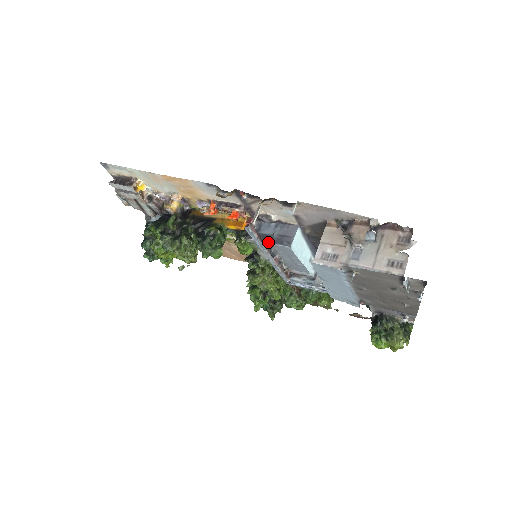
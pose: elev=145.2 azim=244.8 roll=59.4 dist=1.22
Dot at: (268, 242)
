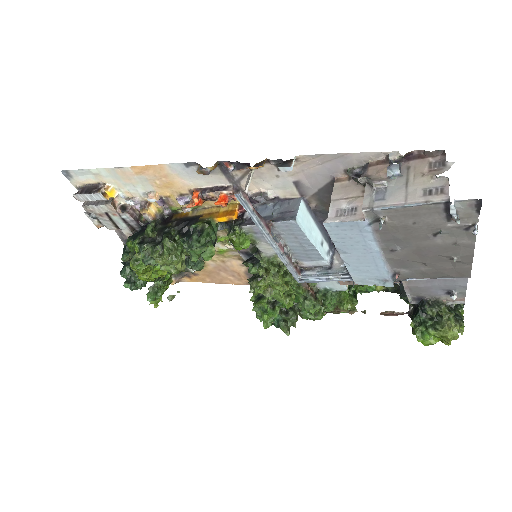
Dot at: (267, 220)
